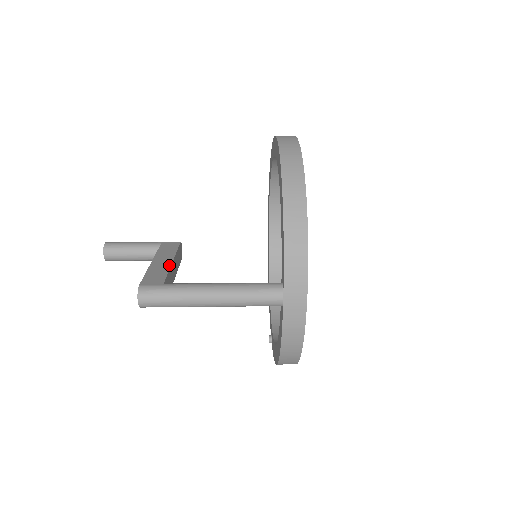
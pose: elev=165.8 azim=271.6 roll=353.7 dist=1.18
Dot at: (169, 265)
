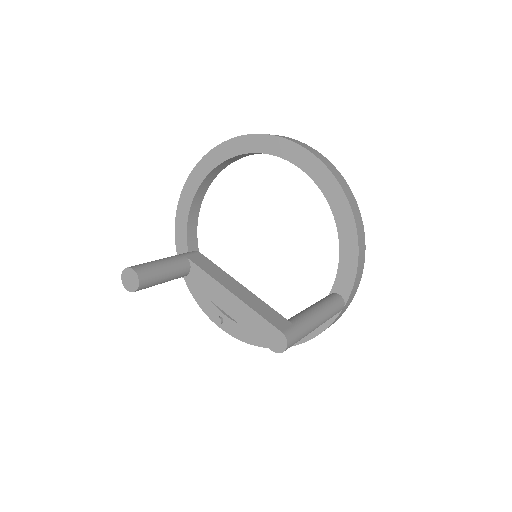
Dot at: (253, 294)
